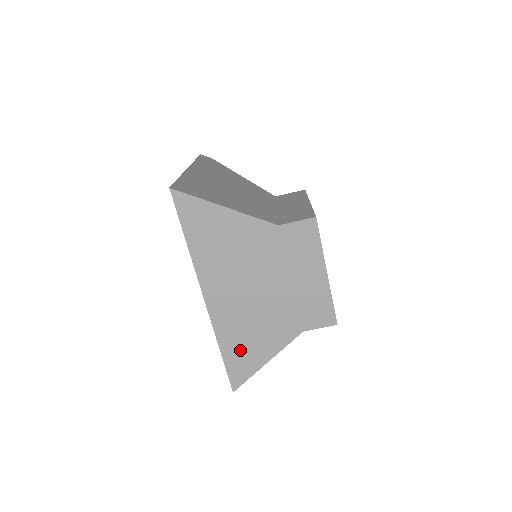
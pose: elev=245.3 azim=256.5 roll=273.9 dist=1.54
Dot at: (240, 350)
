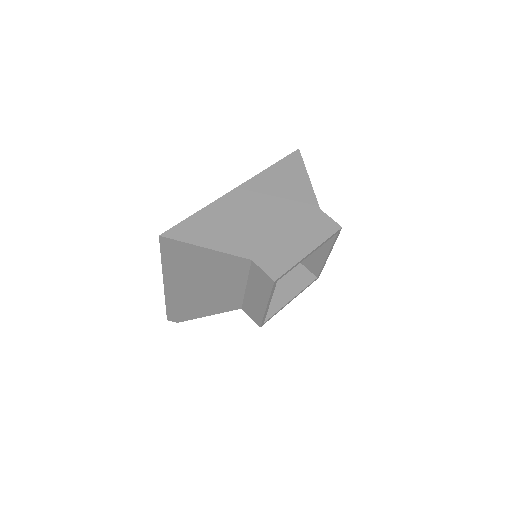
Dot at: (206, 225)
